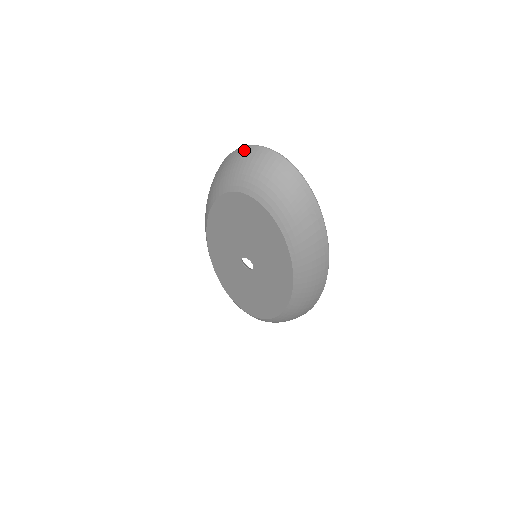
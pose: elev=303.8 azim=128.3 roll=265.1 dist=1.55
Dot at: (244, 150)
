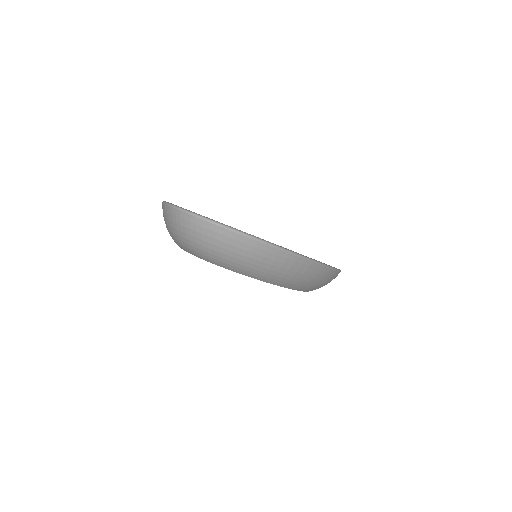
Dot at: (166, 211)
